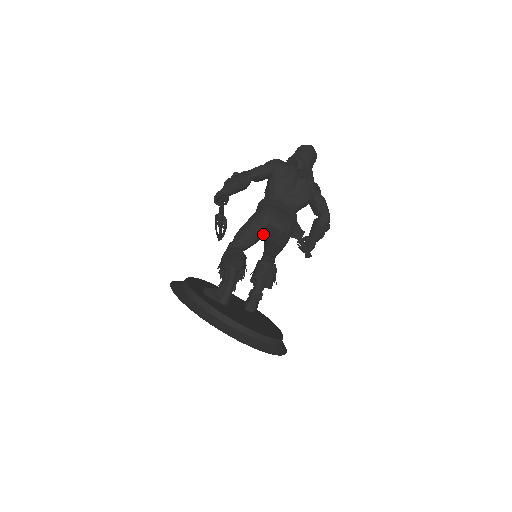
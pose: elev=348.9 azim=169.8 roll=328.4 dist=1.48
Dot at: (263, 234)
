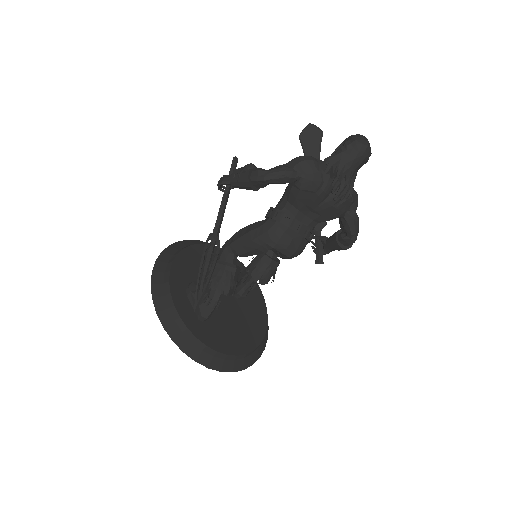
Dot at: occluded
